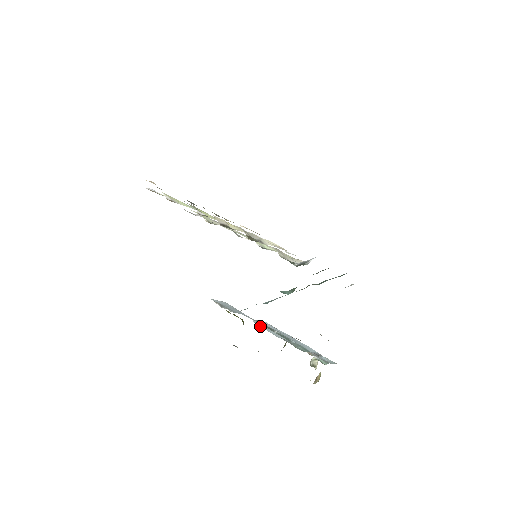
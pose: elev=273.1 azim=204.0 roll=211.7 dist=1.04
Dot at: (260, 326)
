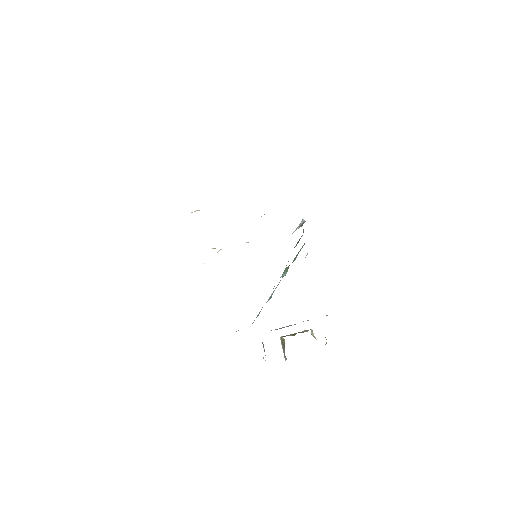
Dot at: occluded
